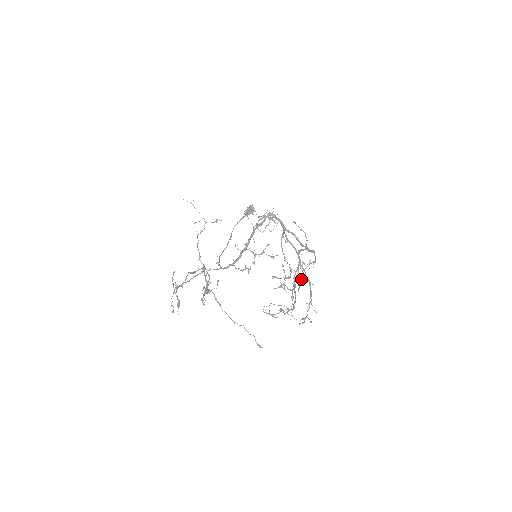
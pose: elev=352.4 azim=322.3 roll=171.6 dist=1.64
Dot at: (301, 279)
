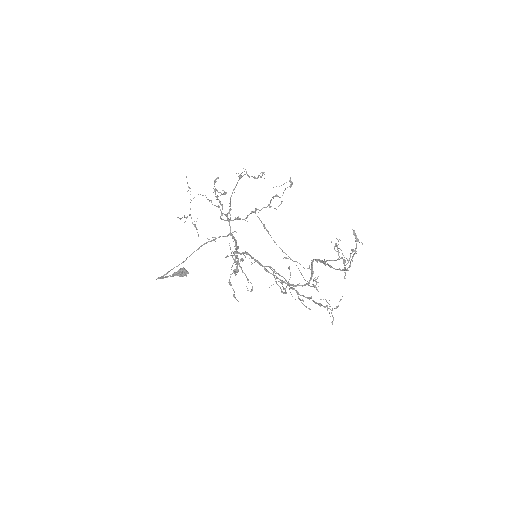
Dot at: occluded
